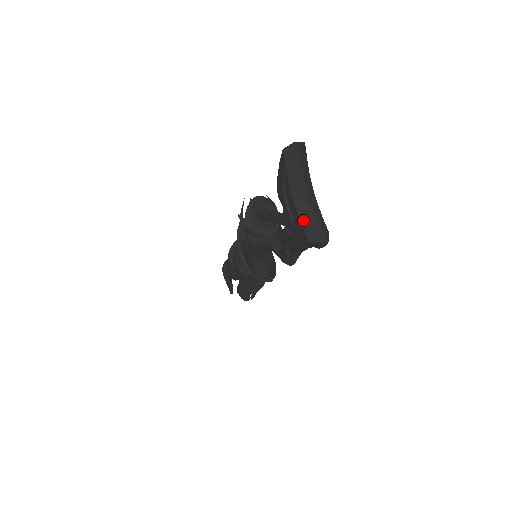
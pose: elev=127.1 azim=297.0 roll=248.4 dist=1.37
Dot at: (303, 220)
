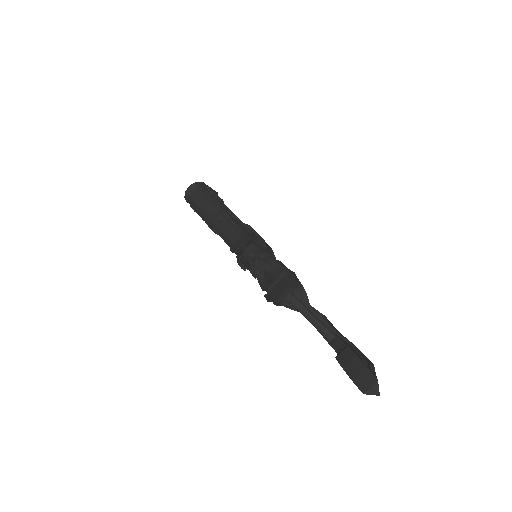
Dot at: occluded
